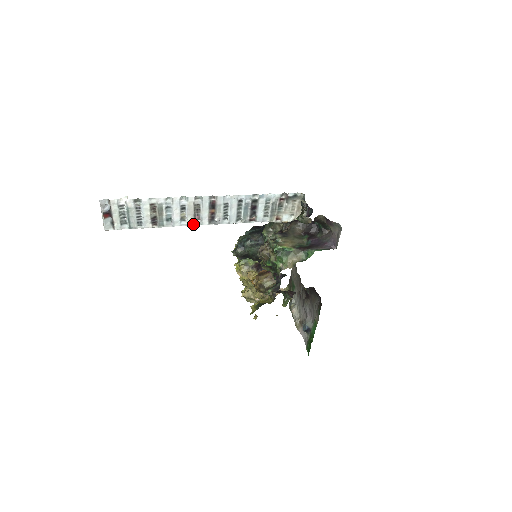
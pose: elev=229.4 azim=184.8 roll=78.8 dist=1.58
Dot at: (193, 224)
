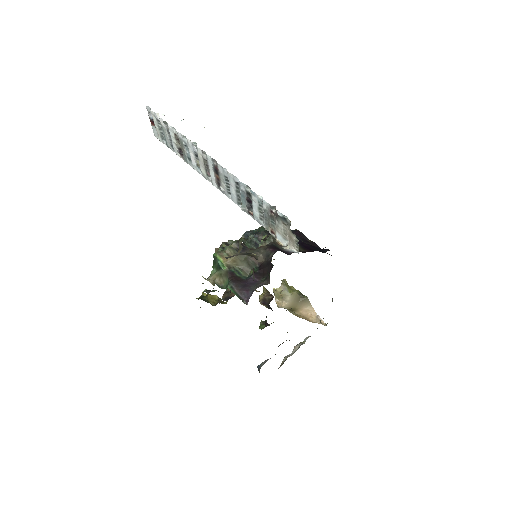
Dot at: (207, 178)
